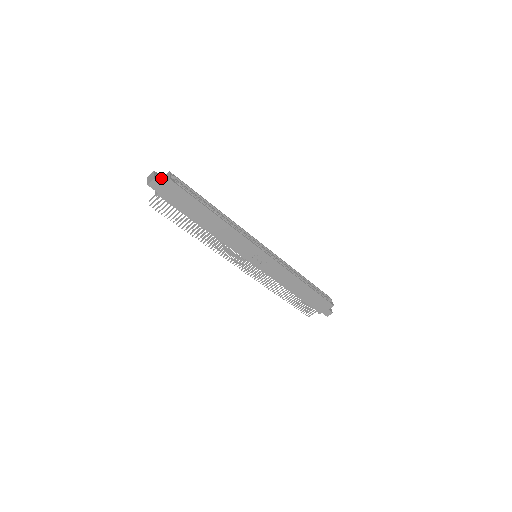
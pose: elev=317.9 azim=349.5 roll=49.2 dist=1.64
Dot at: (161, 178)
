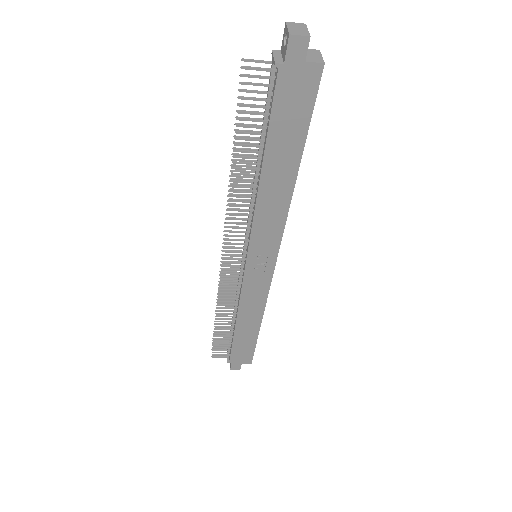
Dot at: occluded
